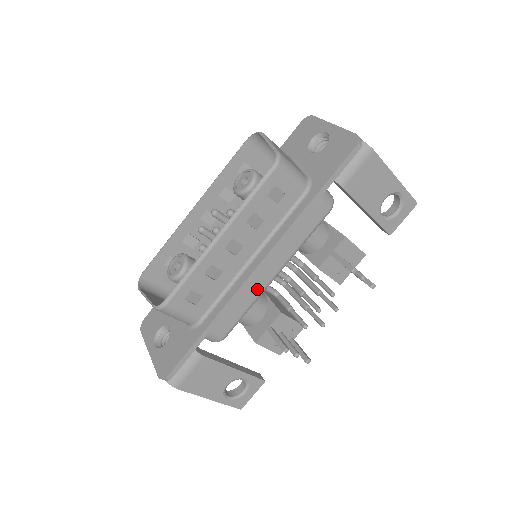
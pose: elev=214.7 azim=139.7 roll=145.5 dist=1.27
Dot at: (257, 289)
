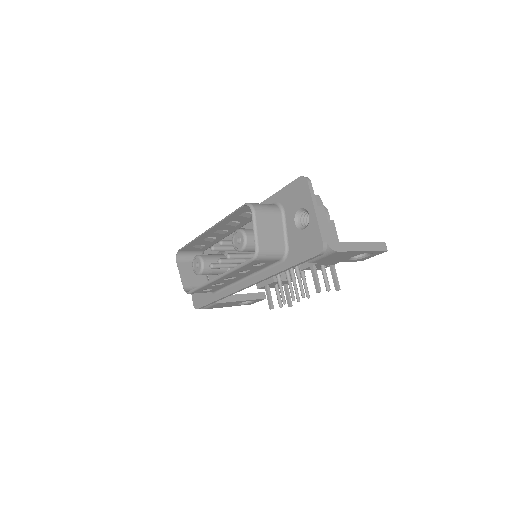
Dot at: occluded
